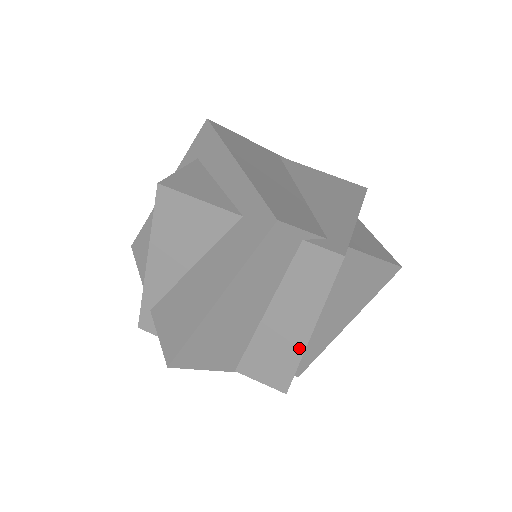
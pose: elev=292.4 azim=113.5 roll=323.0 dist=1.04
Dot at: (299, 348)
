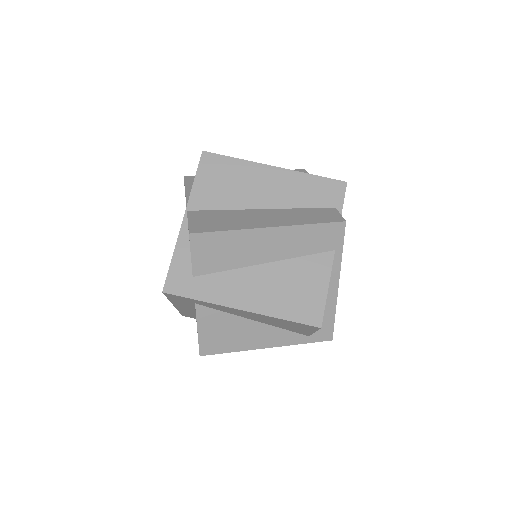
Dot at: (248, 226)
